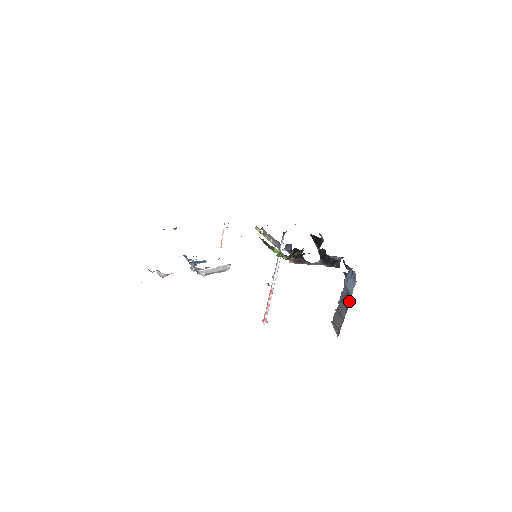
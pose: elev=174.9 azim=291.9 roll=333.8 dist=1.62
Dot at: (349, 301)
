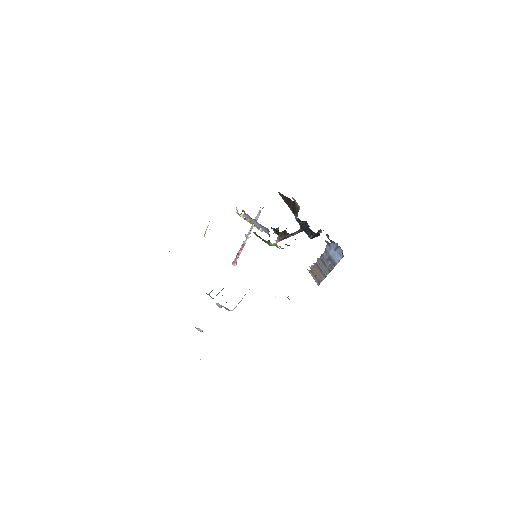
Dot at: (333, 267)
